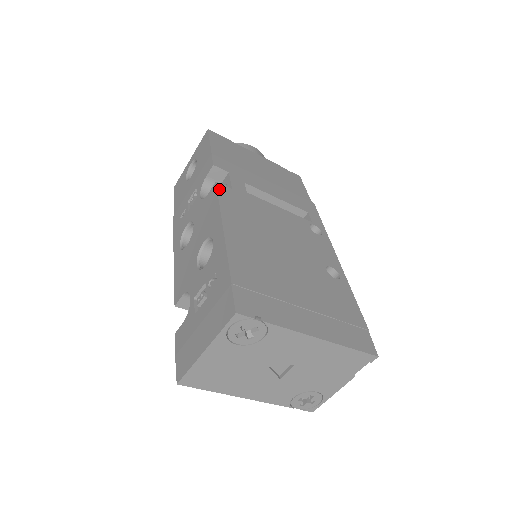
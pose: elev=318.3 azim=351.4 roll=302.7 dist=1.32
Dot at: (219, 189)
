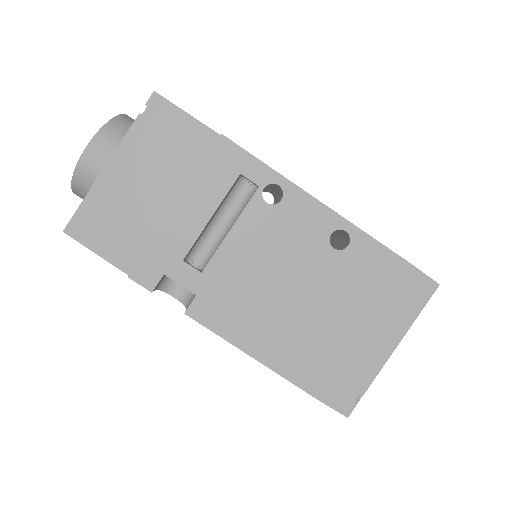
Dot at: (197, 319)
